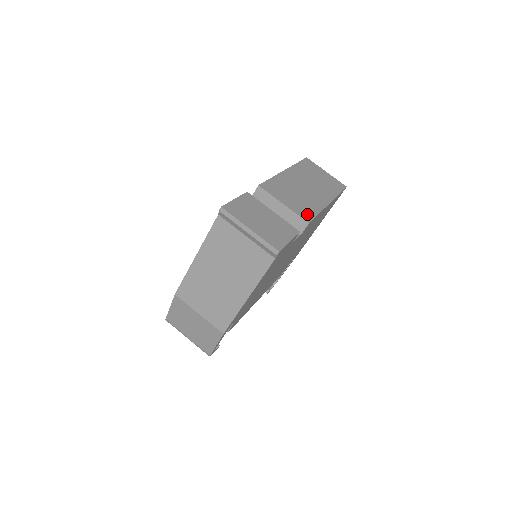
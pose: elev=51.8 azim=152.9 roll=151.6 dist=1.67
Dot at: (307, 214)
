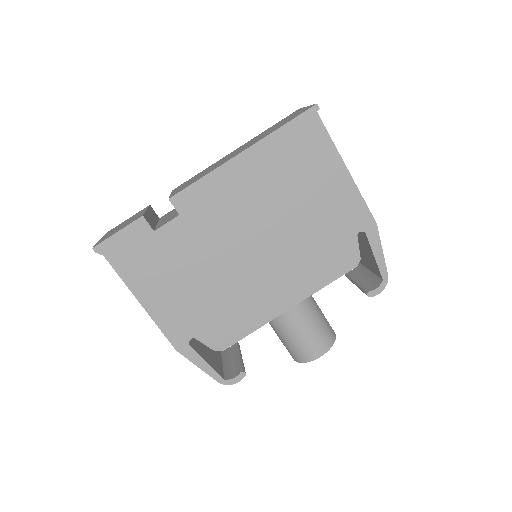
Dot at: (182, 189)
